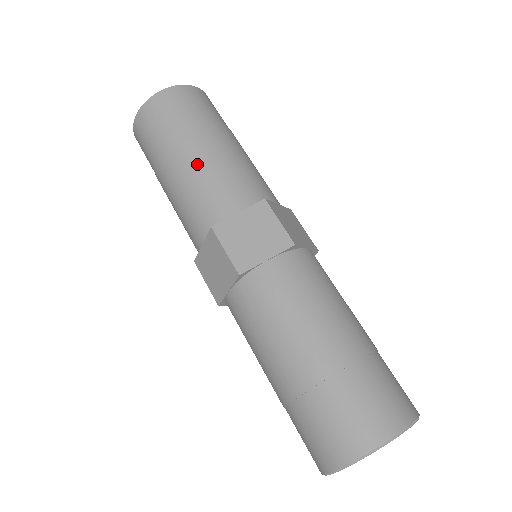
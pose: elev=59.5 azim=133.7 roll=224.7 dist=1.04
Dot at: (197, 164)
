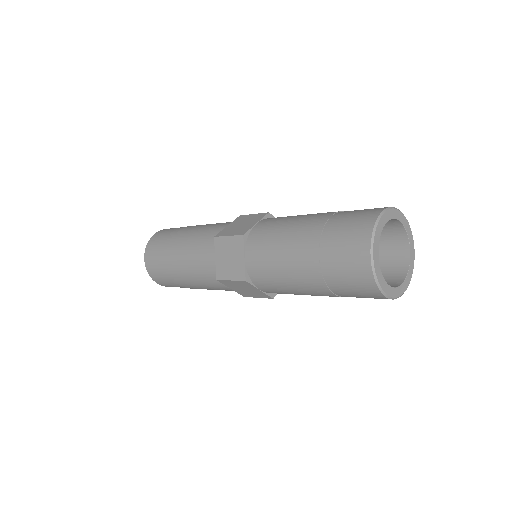
Dot at: (192, 233)
